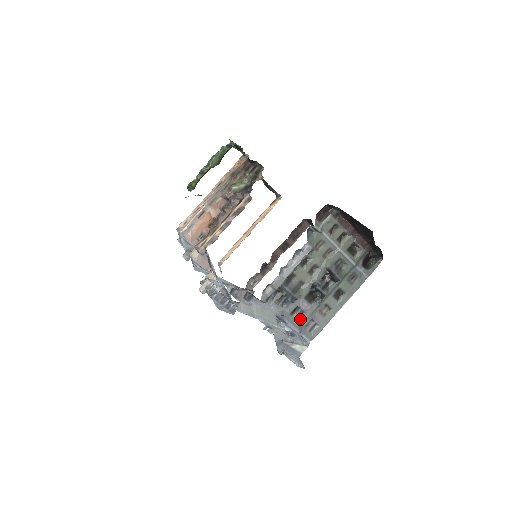
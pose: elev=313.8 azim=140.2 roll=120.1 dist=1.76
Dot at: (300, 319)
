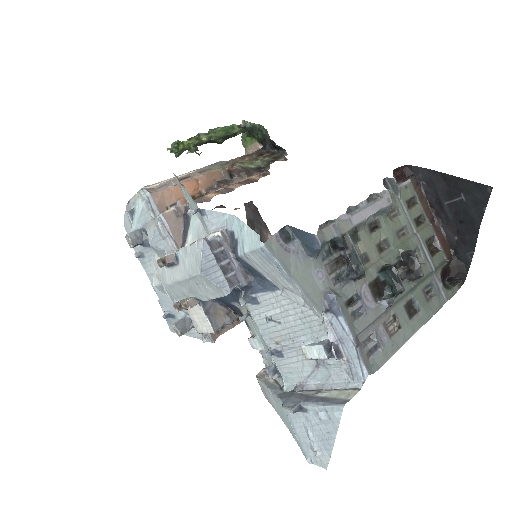
Dot at: (357, 321)
